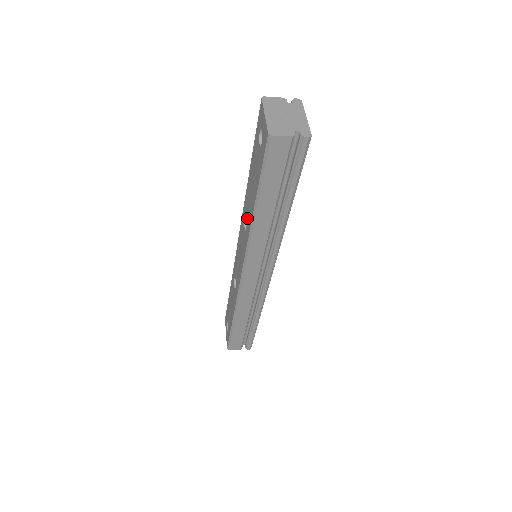
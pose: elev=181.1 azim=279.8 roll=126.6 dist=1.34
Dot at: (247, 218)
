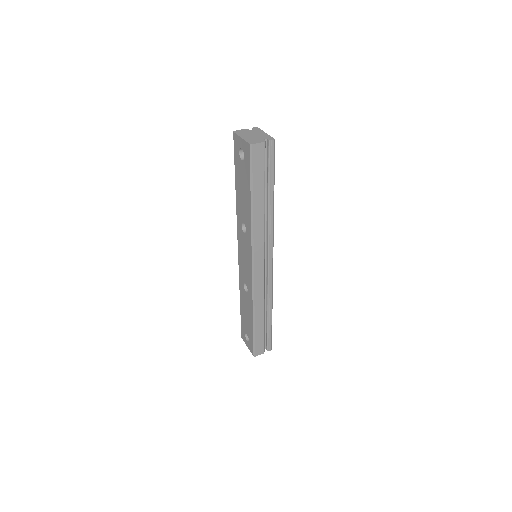
Dot at: (245, 221)
